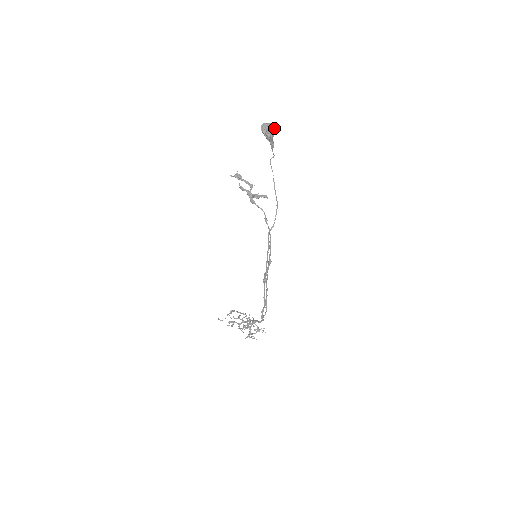
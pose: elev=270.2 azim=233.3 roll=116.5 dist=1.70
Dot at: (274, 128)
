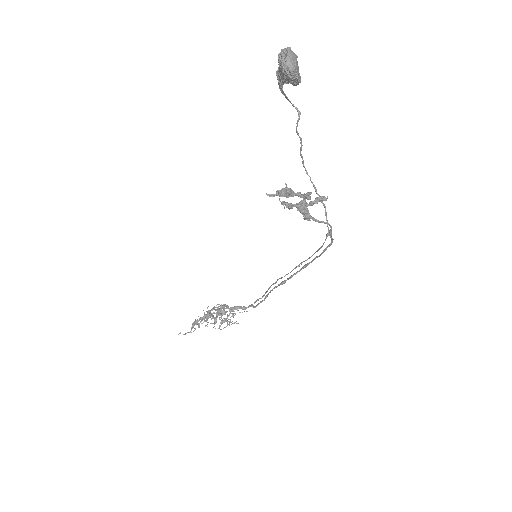
Dot at: occluded
